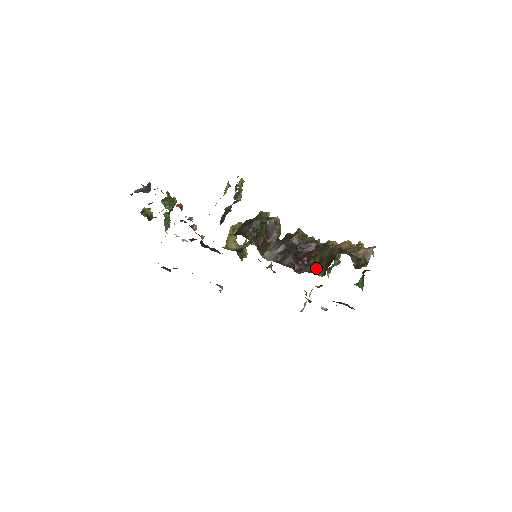
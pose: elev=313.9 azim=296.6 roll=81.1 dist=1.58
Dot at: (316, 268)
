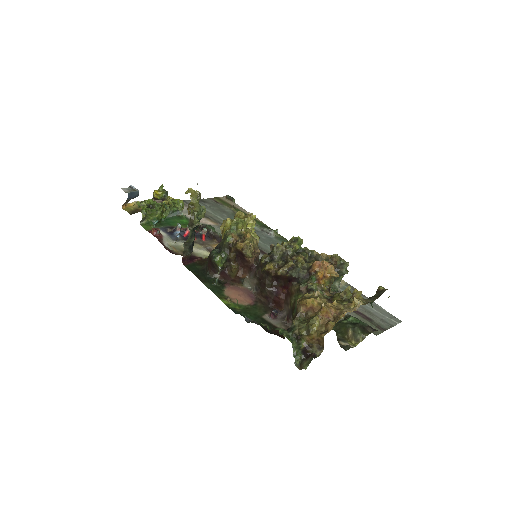
Dot at: (291, 313)
